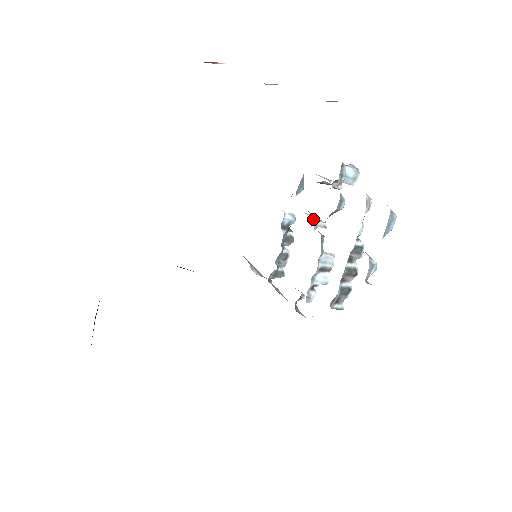
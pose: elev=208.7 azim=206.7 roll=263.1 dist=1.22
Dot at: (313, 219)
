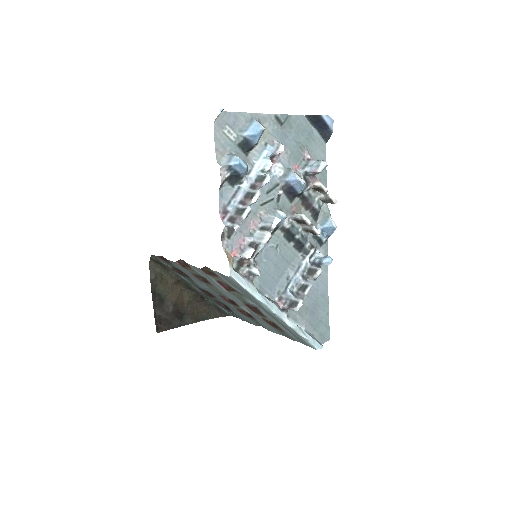
Dot at: (291, 211)
